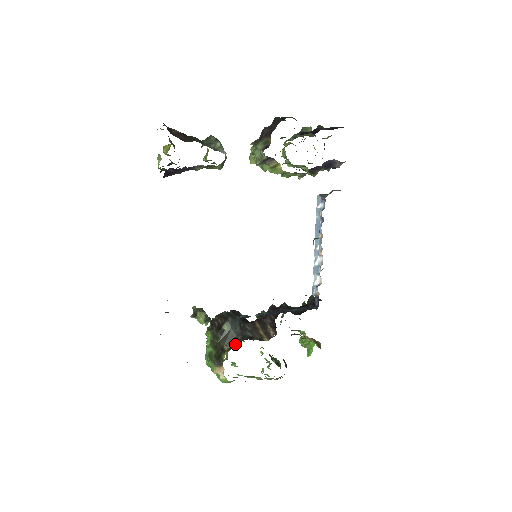
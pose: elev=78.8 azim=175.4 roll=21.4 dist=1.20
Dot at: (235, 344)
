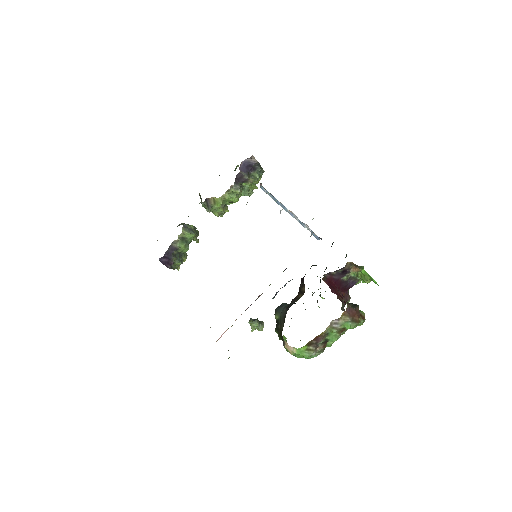
Dot at: occluded
